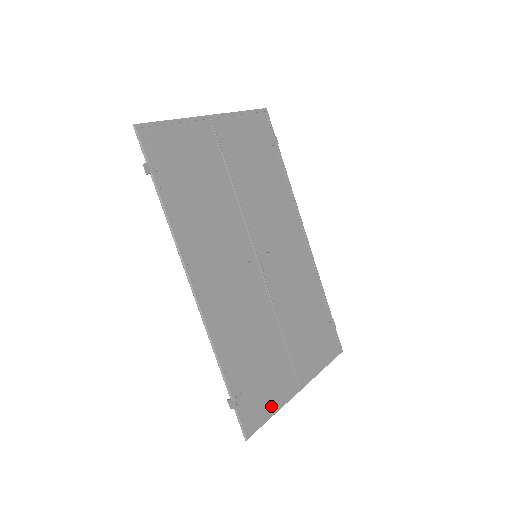
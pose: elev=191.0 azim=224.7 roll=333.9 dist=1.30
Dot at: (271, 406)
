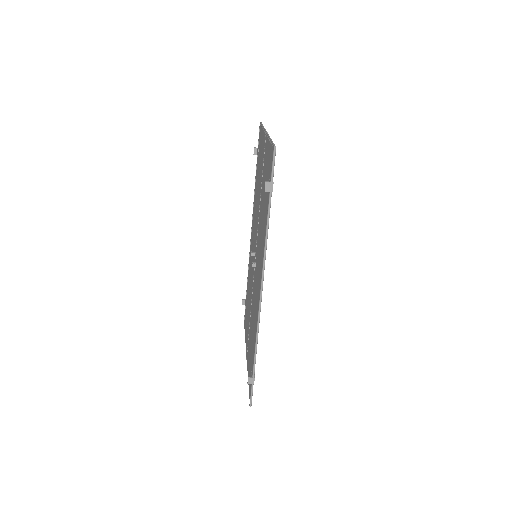
Dot at: occluded
